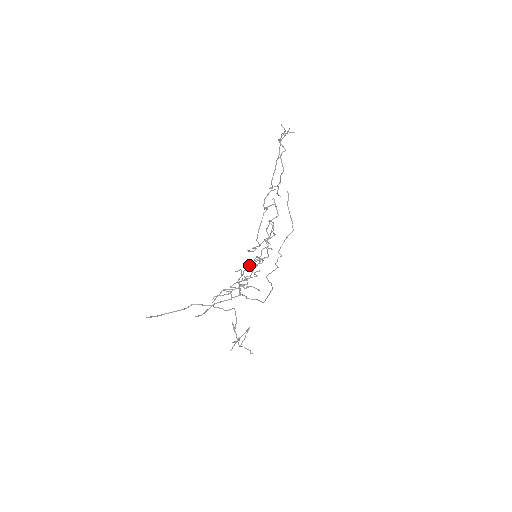
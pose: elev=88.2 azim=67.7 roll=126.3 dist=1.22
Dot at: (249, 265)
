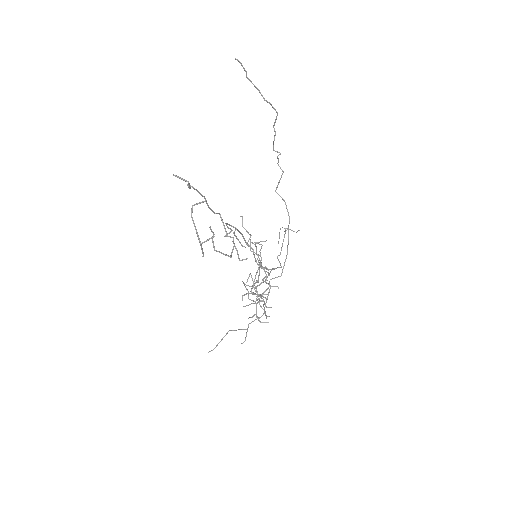
Dot at: (256, 287)
